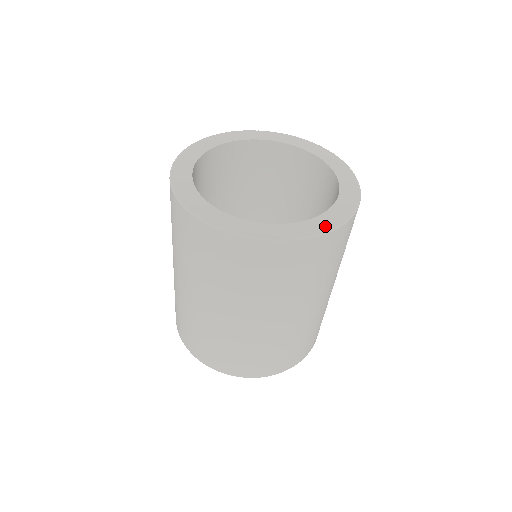
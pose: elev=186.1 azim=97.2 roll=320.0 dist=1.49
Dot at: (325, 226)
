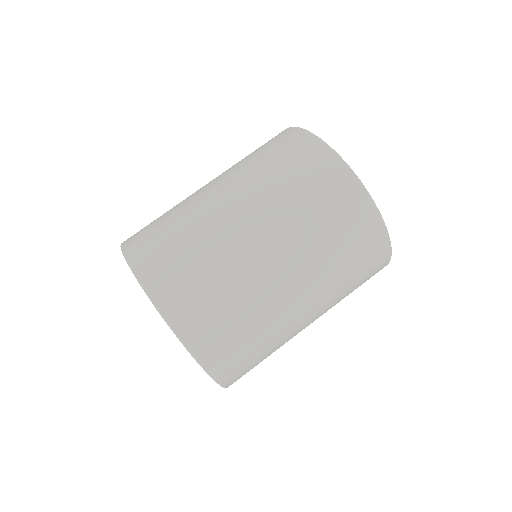
Dot at: occluded
